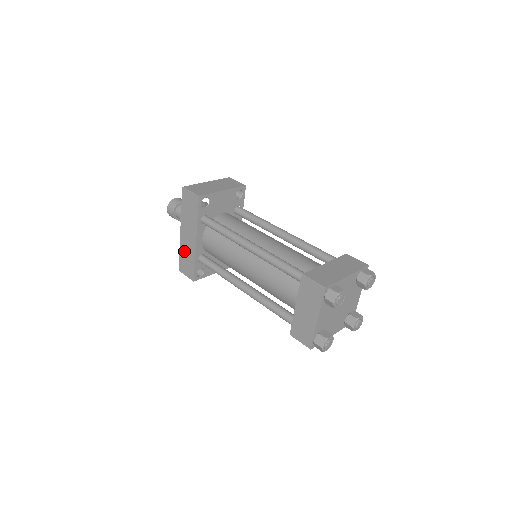
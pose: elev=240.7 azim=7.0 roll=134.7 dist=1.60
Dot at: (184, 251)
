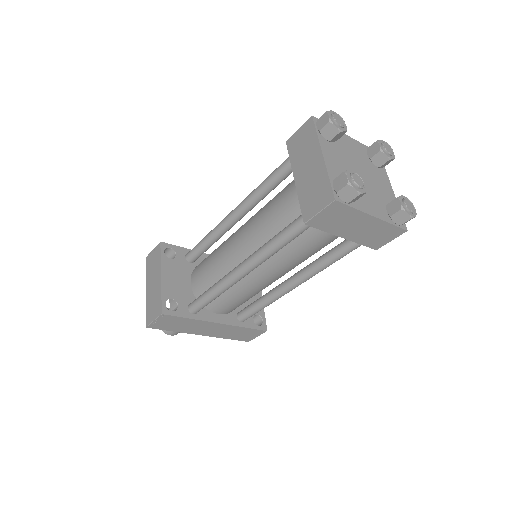
Dot at: (227, 335)
